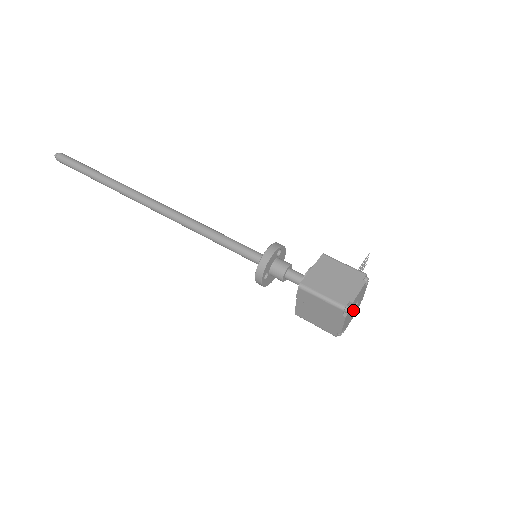
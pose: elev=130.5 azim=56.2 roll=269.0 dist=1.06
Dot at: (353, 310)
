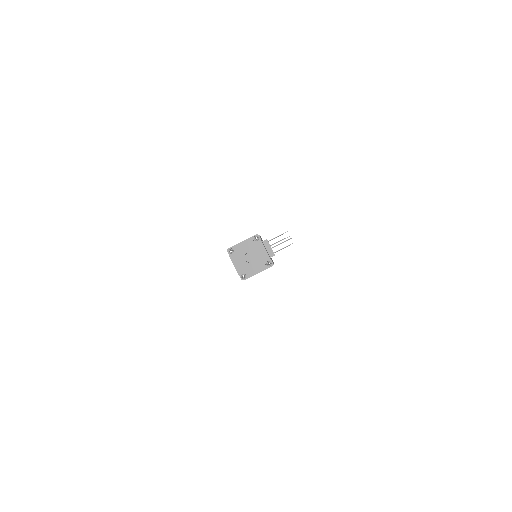
Dot at: (253, 261)
